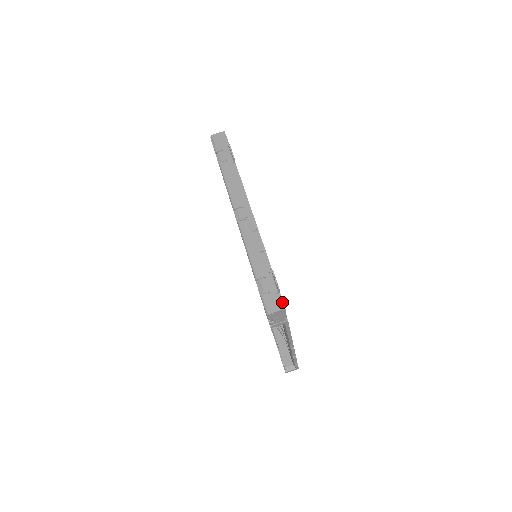
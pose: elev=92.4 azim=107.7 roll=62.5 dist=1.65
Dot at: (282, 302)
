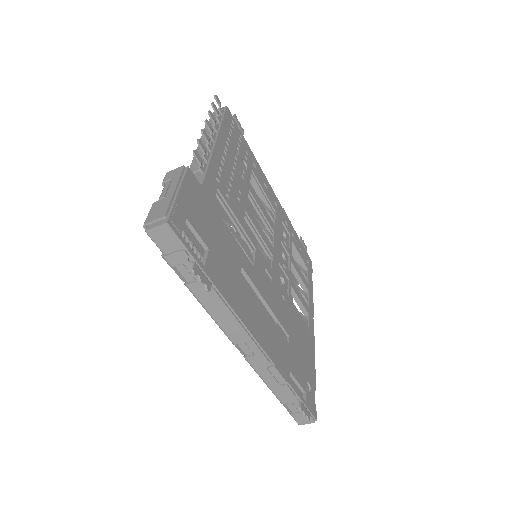
Dot at: (313, 417)
